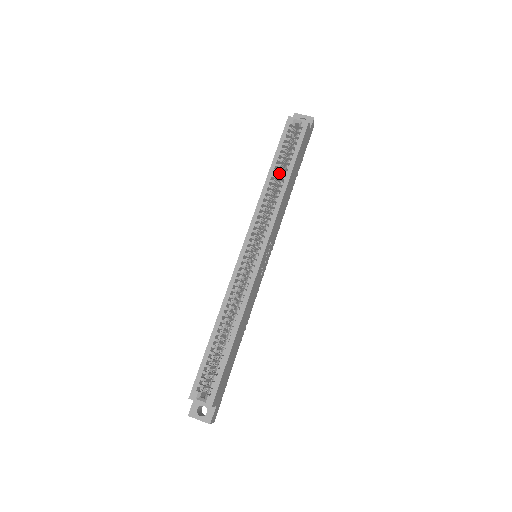
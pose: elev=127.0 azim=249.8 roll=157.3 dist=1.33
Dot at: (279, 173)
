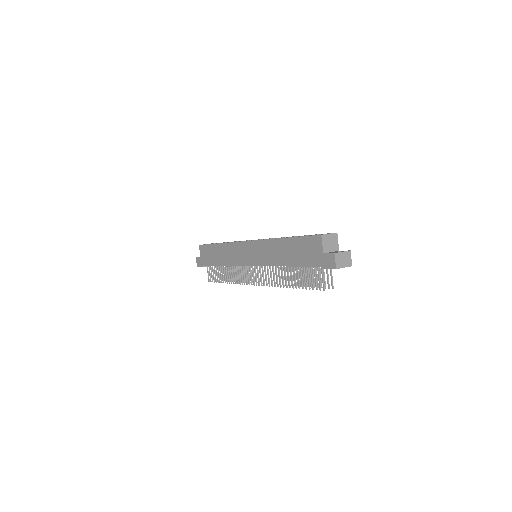
Dot at: occluded
